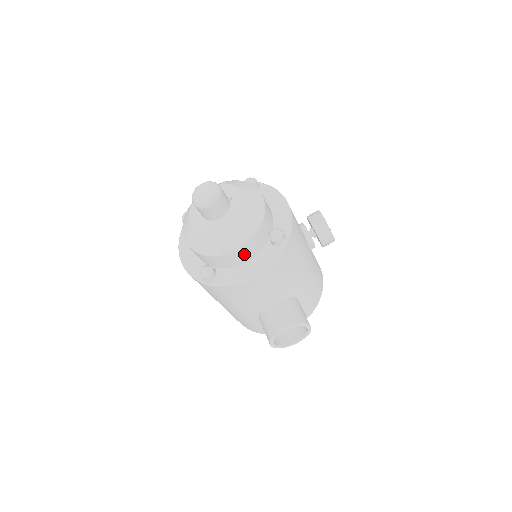
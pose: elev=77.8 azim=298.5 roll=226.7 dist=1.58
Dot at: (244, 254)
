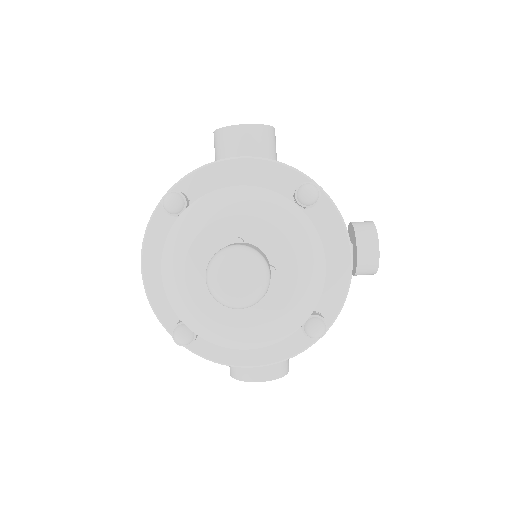
Dot at: occluded
